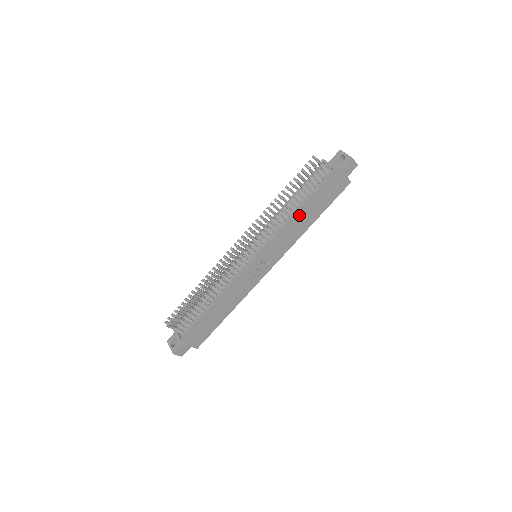
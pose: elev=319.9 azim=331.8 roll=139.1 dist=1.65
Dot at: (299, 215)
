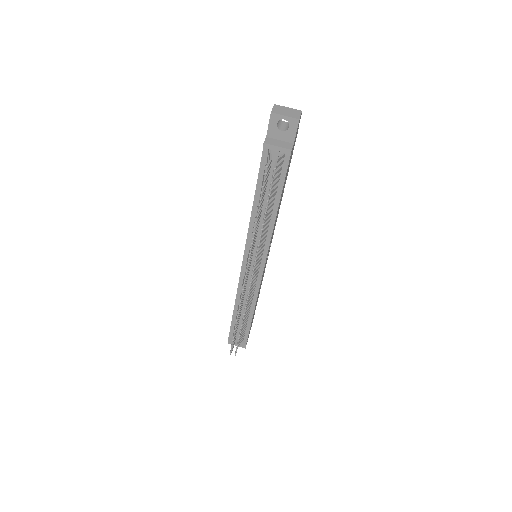
Dot at: (278, 208)
